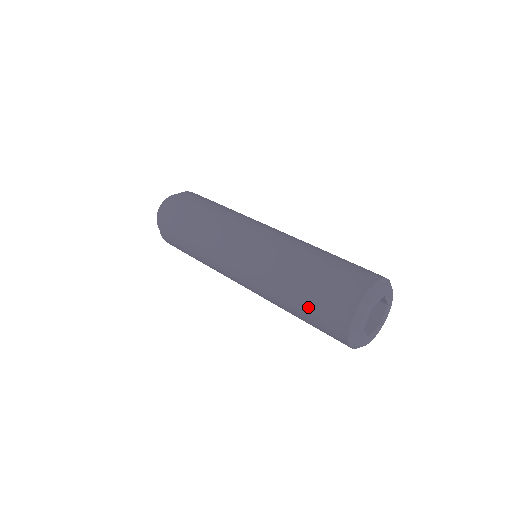
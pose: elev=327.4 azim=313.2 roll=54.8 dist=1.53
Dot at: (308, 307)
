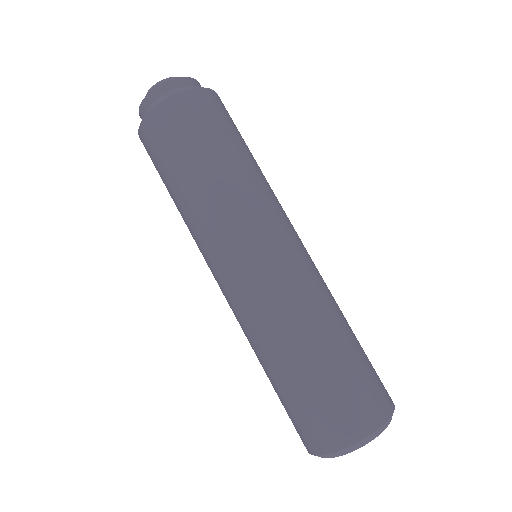
Dot at: (281, 397)
